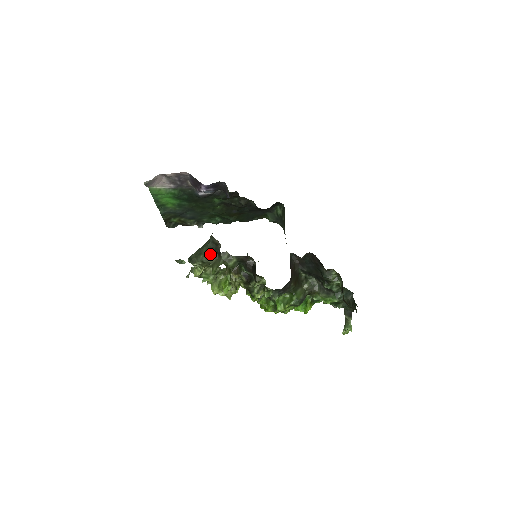
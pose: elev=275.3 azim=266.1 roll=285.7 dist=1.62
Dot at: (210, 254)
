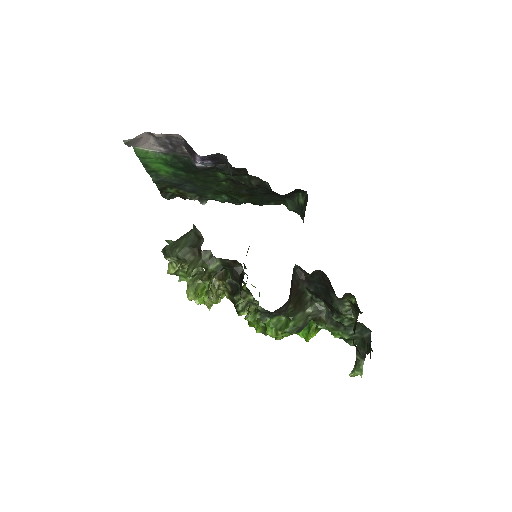
Dot at: (189, 249)
